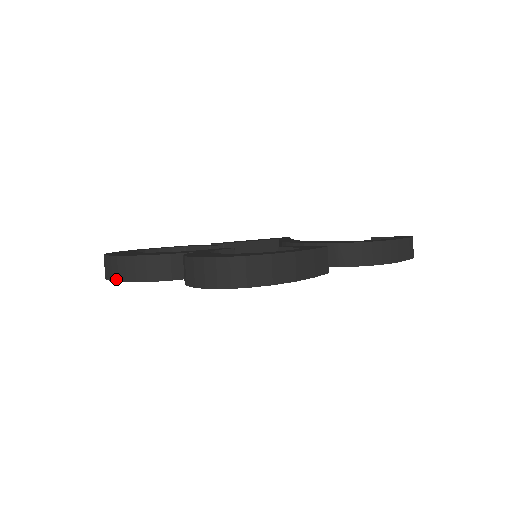
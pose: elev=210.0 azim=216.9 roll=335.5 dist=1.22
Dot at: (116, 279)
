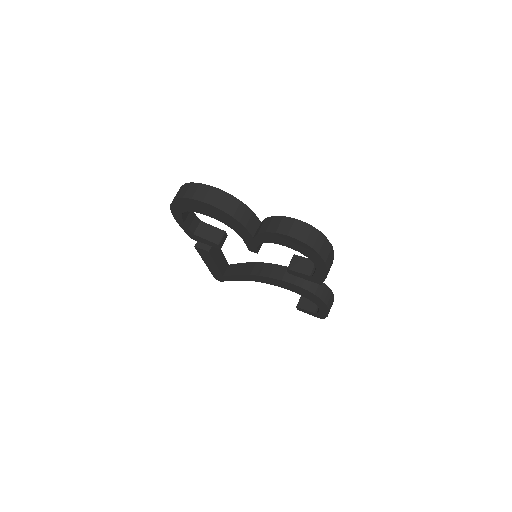
Dot at: (208, 202)
